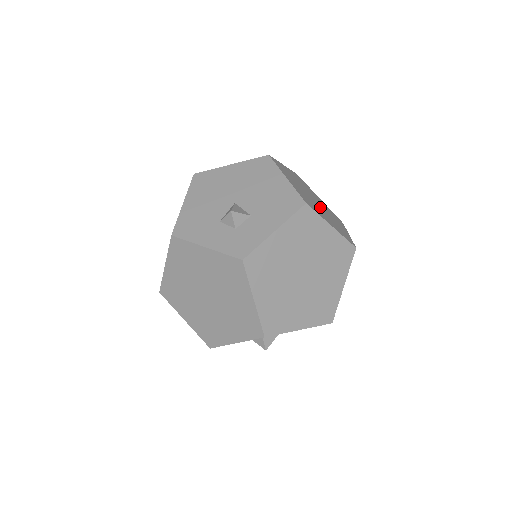
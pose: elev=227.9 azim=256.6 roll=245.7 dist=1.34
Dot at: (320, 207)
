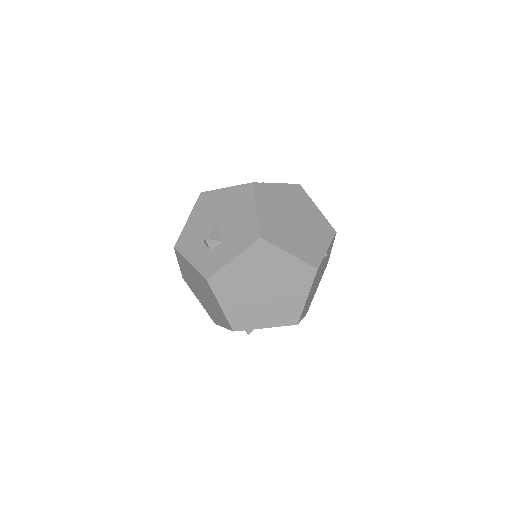
Dot at: (296, 228)
